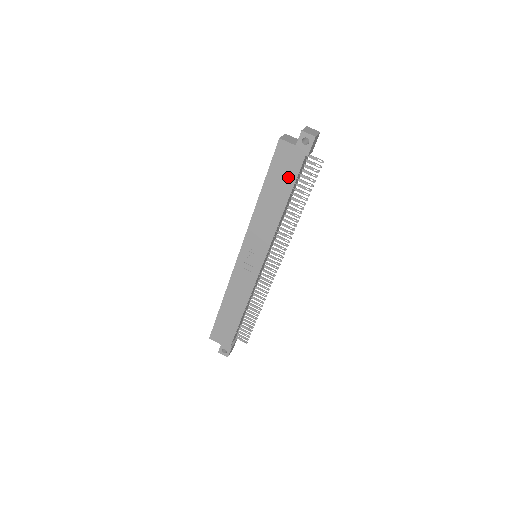
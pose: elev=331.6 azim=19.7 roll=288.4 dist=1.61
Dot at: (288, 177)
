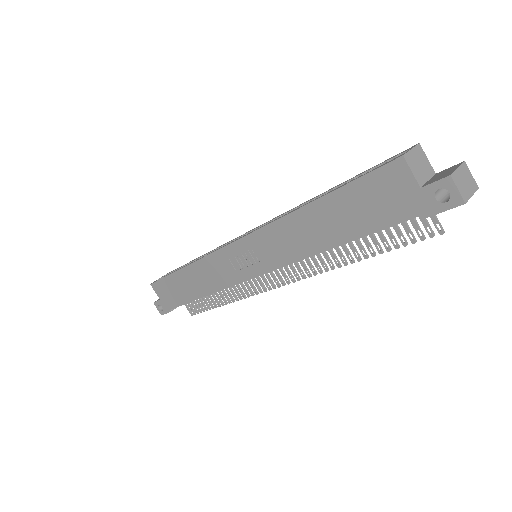
Dot at: (370, 218)
